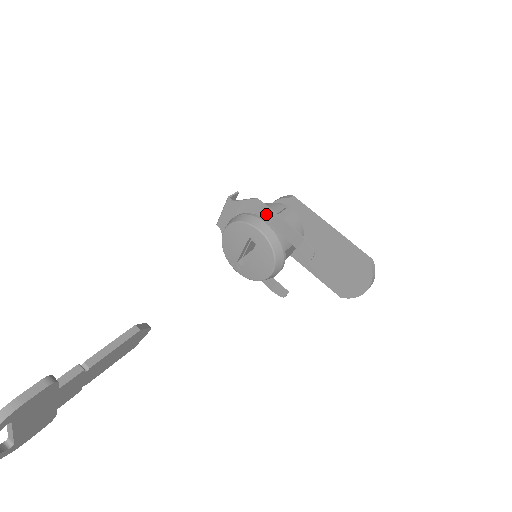
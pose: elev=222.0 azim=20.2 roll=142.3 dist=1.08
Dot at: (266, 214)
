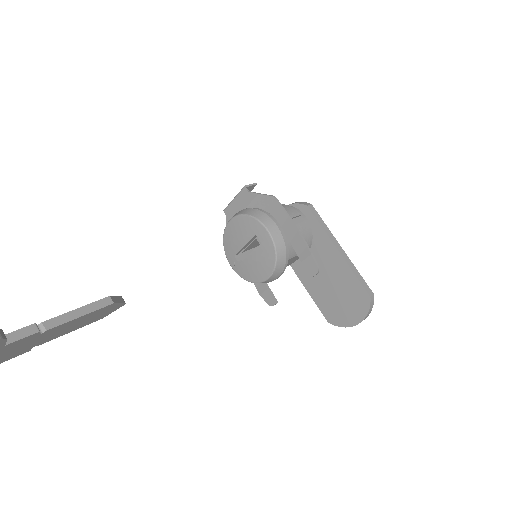
Dot at: (279, 216)
